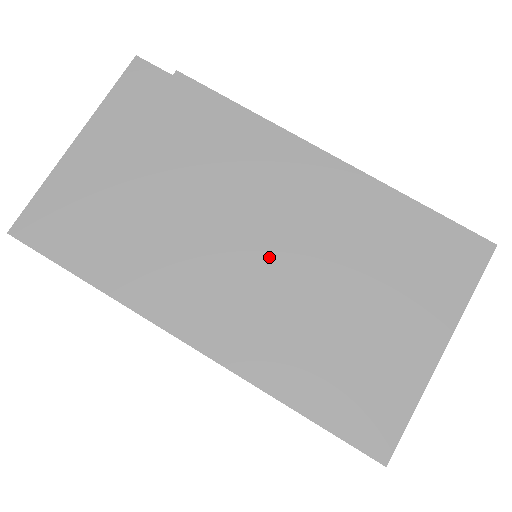
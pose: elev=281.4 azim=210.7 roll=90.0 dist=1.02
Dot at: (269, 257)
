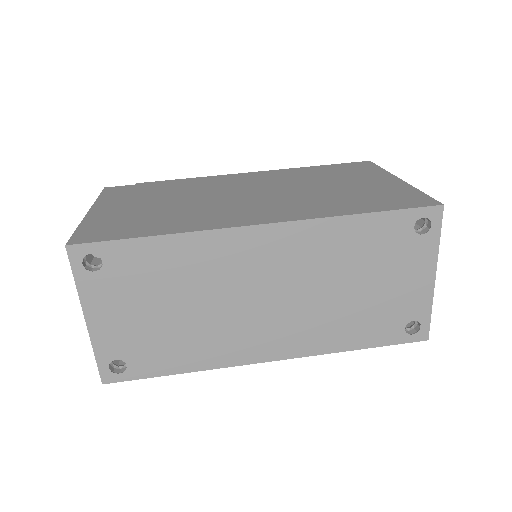
Dot at: (268, 194)
